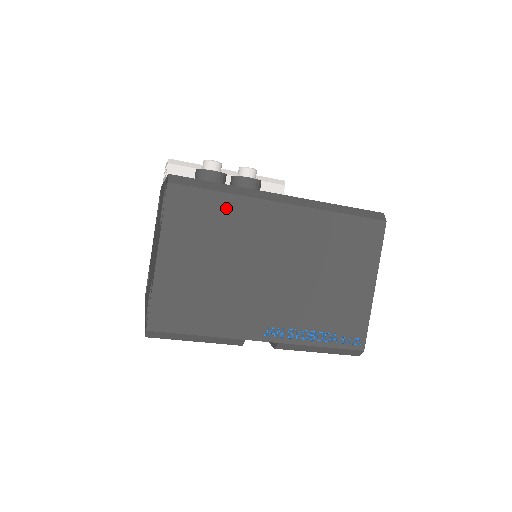
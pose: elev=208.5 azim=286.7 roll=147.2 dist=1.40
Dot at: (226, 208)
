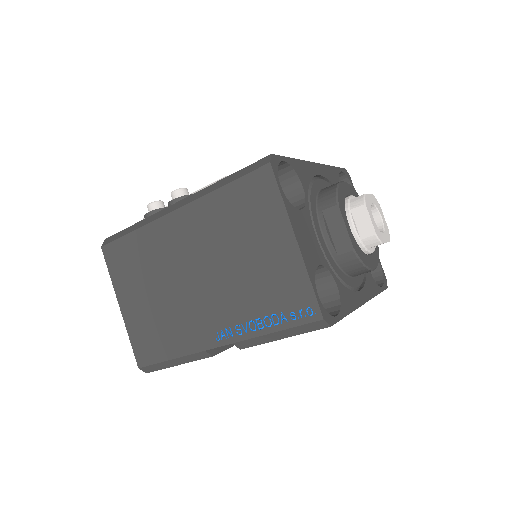
Dot at: (140, 243)
